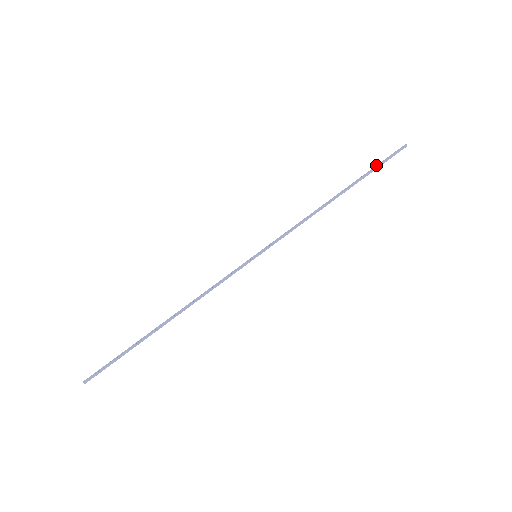
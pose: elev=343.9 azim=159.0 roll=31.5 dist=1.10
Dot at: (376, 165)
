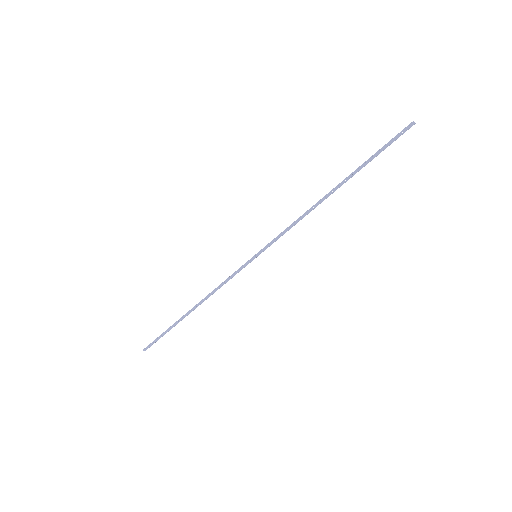
Dot at: (376, 152)
